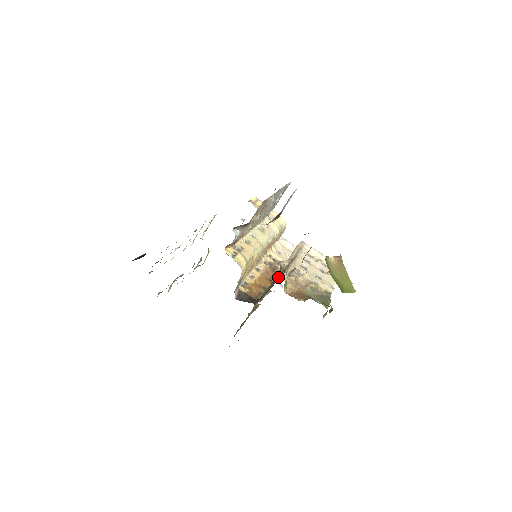
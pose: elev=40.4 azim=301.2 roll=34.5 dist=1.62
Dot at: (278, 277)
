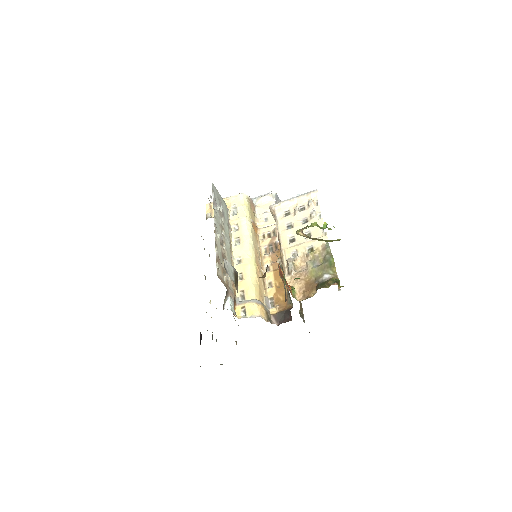
Dot at: occluded
